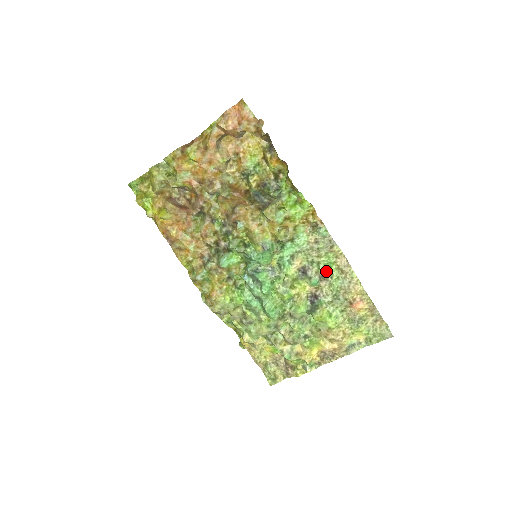
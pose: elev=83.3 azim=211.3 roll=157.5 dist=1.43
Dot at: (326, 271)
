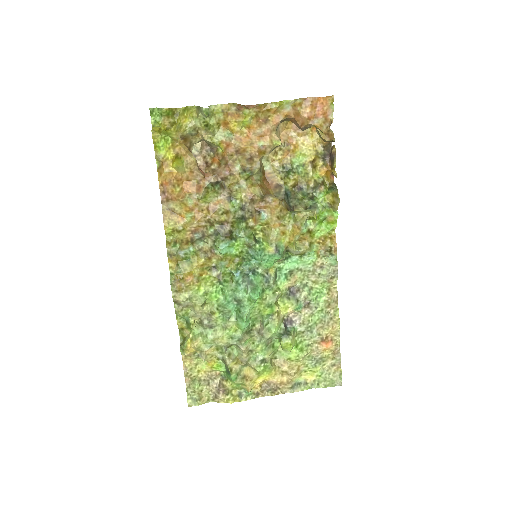
Dot at: (314, 299)
